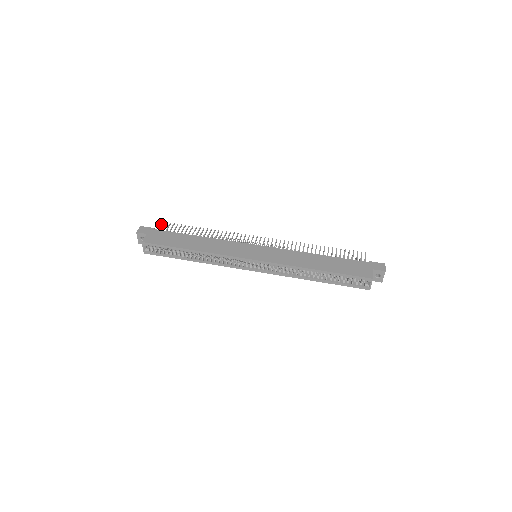
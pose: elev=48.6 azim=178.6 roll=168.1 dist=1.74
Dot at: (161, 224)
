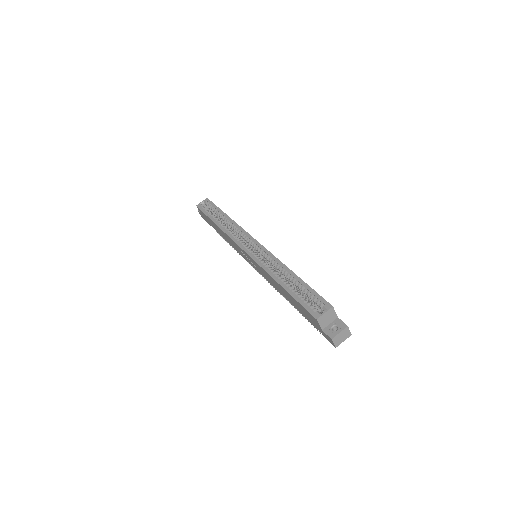
Dot at: occluded
